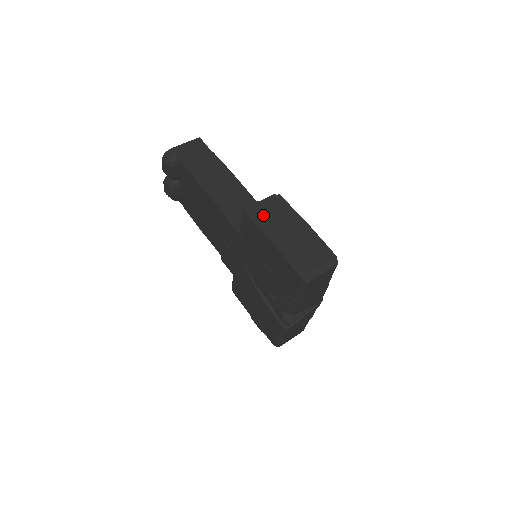
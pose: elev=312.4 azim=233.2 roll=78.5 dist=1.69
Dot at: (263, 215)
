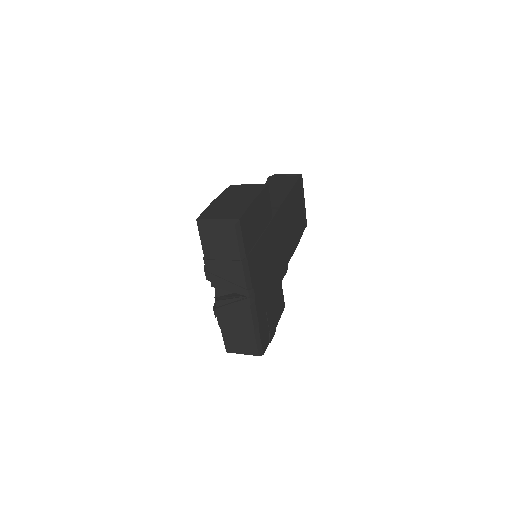
Dot at: (237, 189)
